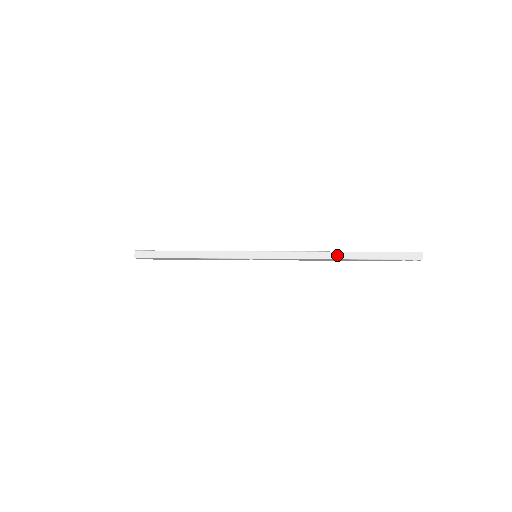
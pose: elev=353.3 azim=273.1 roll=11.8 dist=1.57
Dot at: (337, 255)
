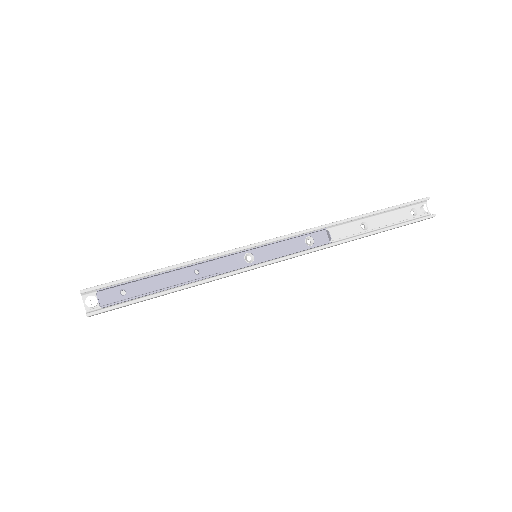
Dot at: occluded
